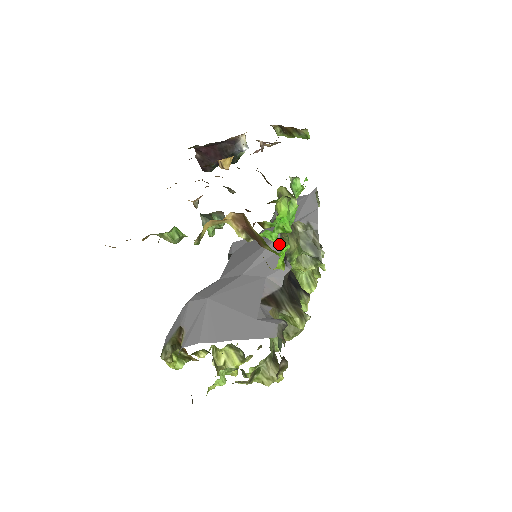
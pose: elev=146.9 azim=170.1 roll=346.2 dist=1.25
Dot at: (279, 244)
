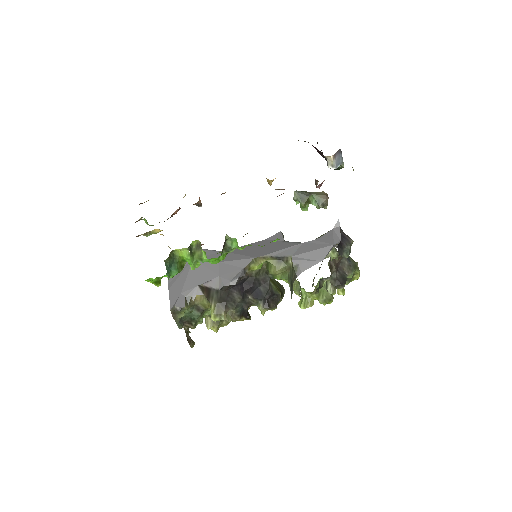
Dot at: (248, 264)
